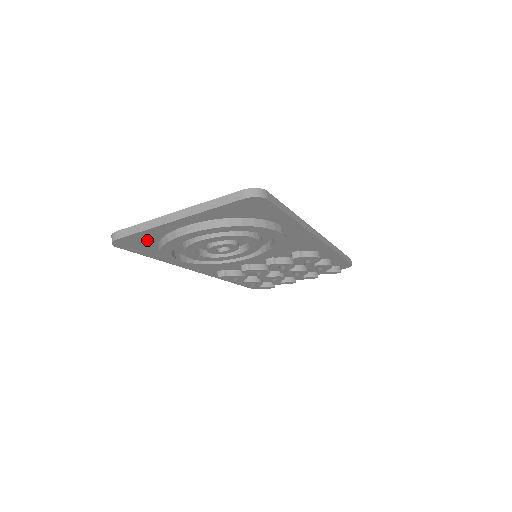
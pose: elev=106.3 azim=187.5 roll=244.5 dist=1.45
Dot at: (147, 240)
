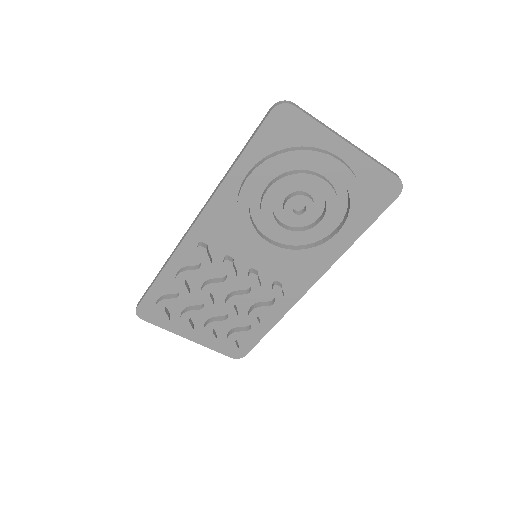
Dot at: (294, 135)
